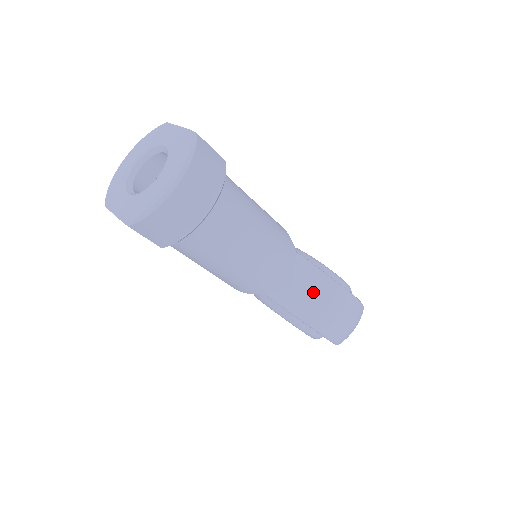
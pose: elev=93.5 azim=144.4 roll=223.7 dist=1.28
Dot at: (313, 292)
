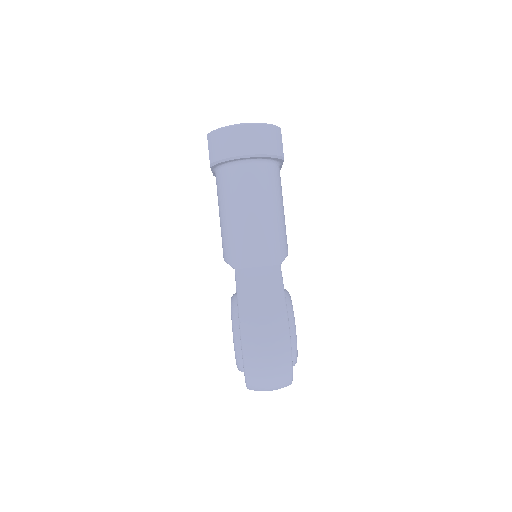
Dot at: (264, 290)
